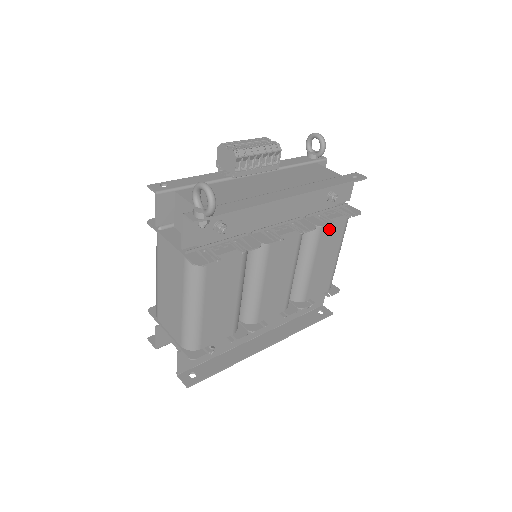
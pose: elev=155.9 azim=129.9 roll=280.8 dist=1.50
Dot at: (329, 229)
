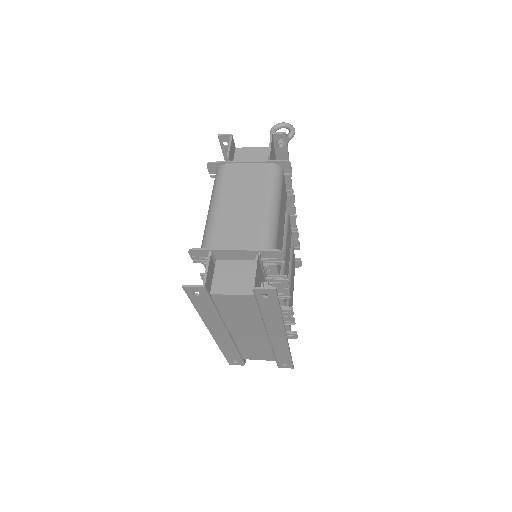
Dot at: (293, 260)
